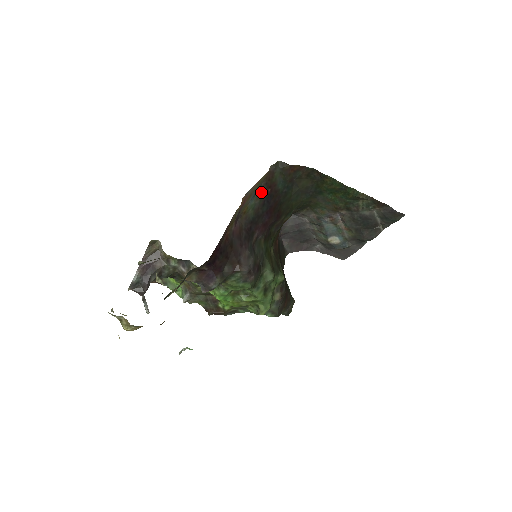
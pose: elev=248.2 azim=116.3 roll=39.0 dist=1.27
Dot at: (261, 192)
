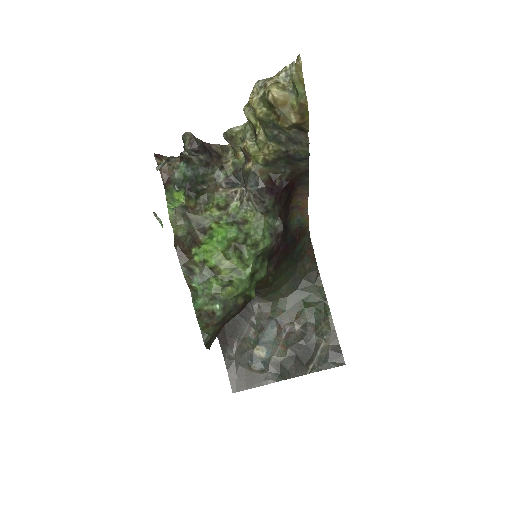
Dot at: (298, 228)
